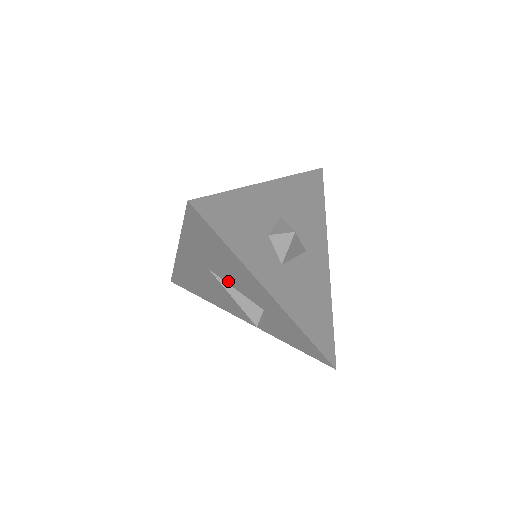
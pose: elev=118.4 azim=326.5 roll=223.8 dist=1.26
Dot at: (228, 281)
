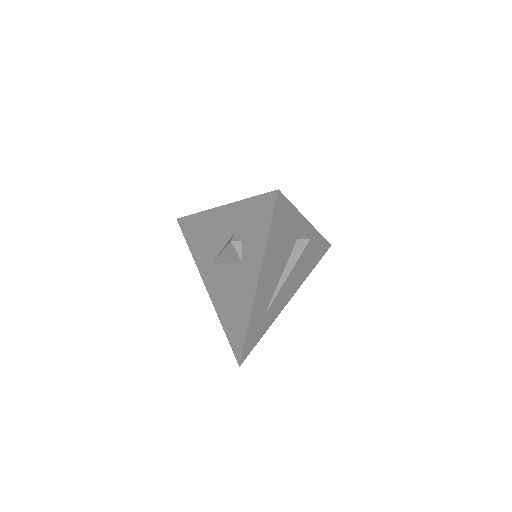
Dot at: (218, 250)
